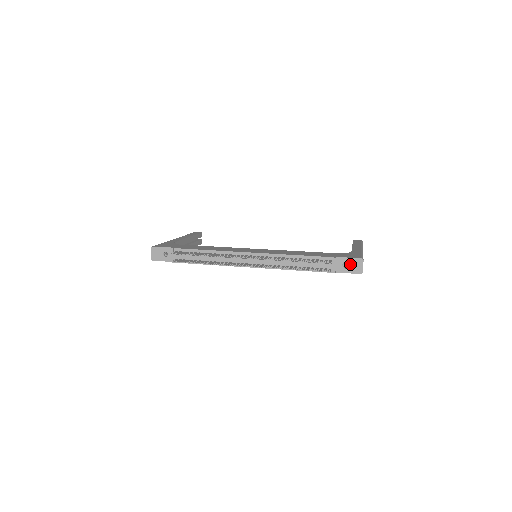
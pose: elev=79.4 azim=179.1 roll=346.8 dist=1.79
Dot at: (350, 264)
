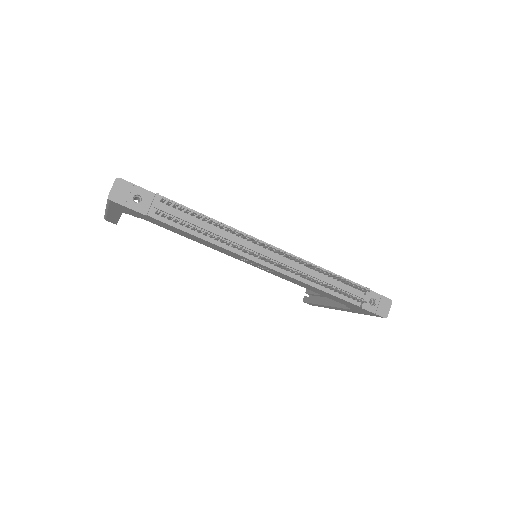
Dot at: (378, 302)
